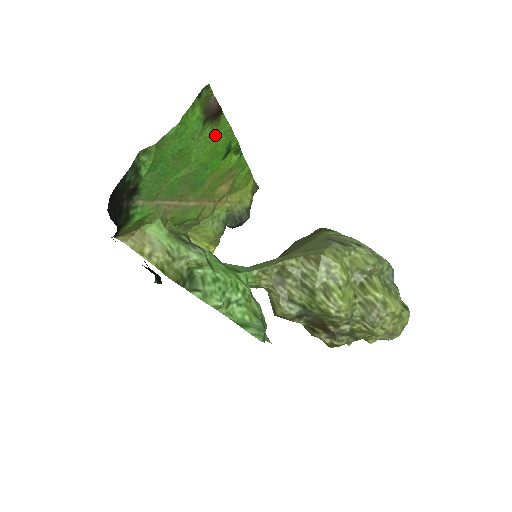
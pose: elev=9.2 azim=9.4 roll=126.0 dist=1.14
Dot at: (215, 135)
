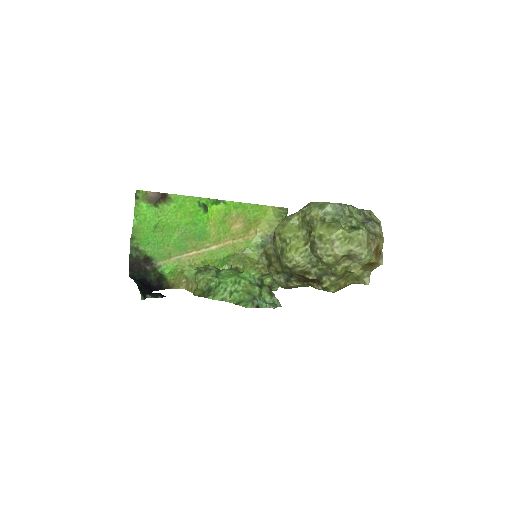
Dot at: (177, 206)
